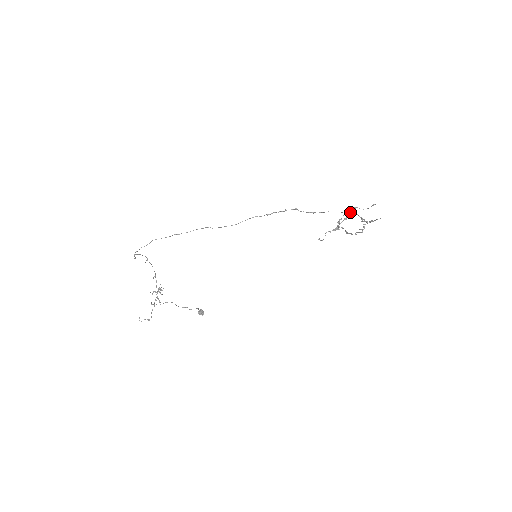
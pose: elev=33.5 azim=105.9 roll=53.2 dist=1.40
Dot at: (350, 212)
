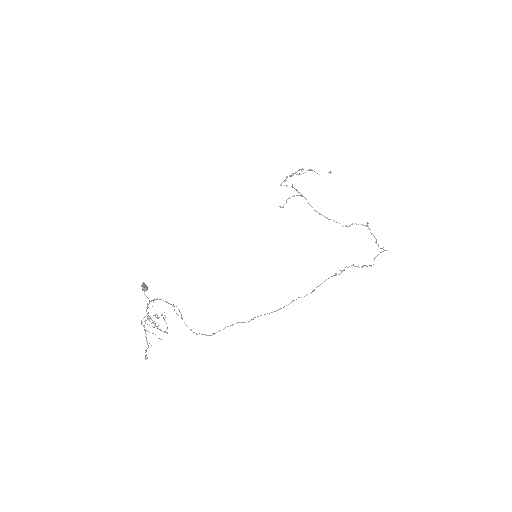
Dot at: occluded
